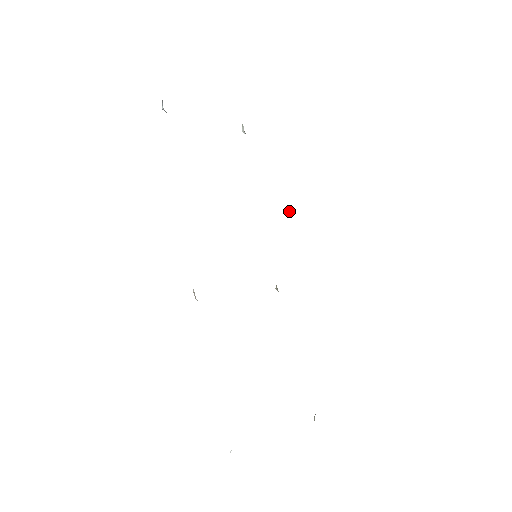
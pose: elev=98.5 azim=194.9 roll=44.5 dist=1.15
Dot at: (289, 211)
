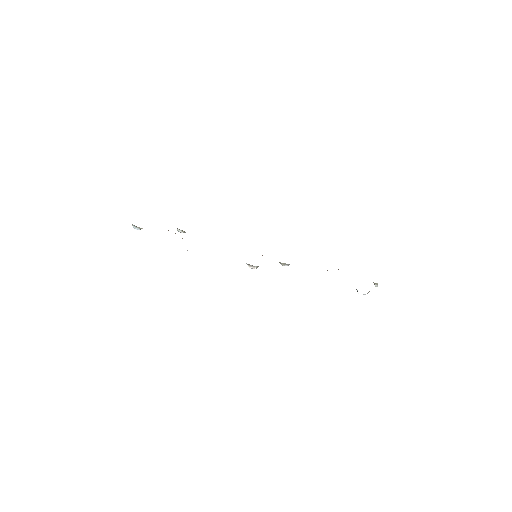
Dot at: occluded
